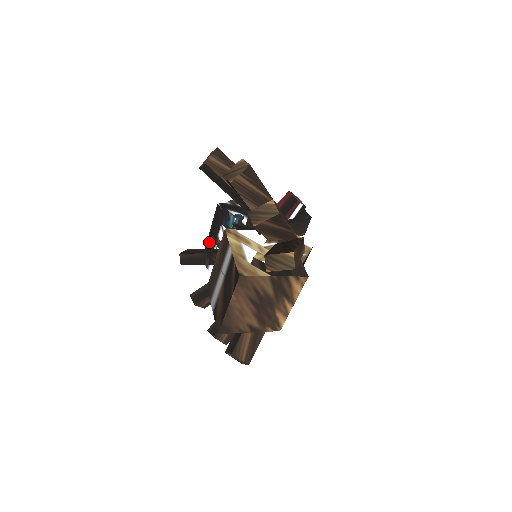
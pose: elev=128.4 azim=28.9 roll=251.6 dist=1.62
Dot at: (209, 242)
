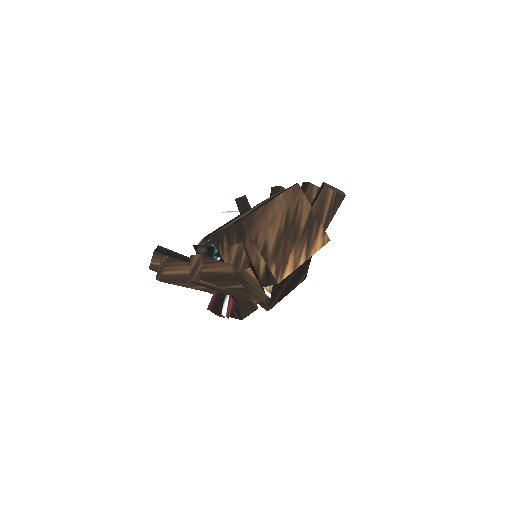
Dot at: occluded
